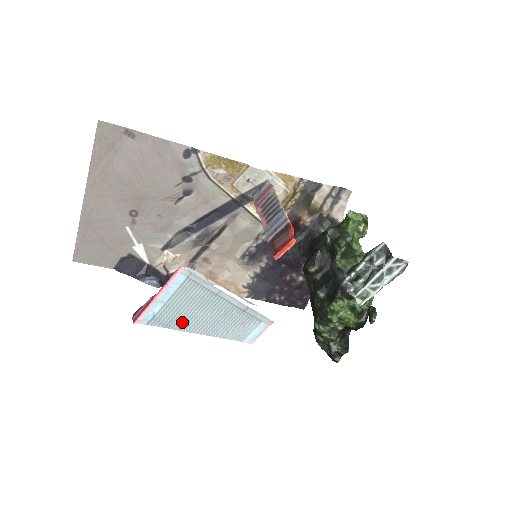
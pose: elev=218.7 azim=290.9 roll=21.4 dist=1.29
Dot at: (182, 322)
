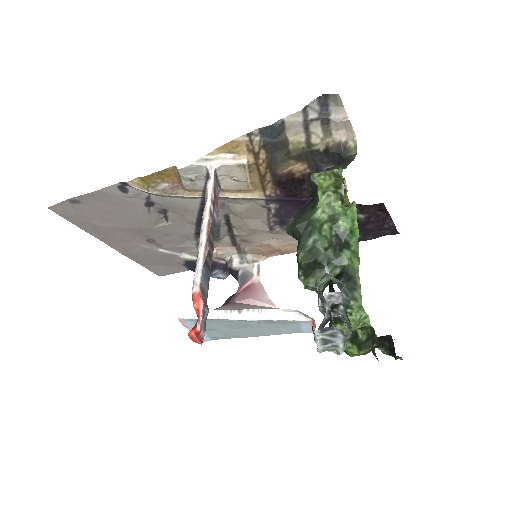
Dot at: (234, 335)
